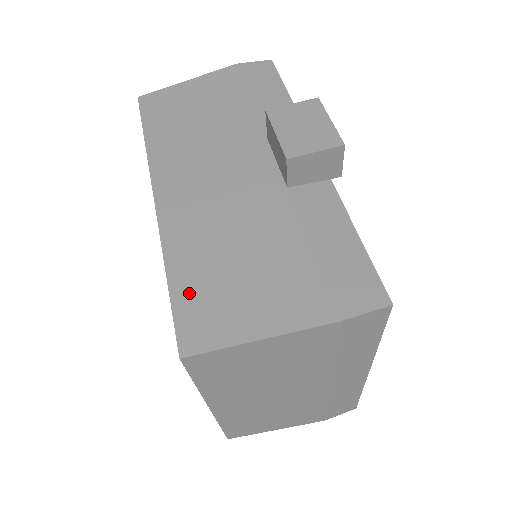
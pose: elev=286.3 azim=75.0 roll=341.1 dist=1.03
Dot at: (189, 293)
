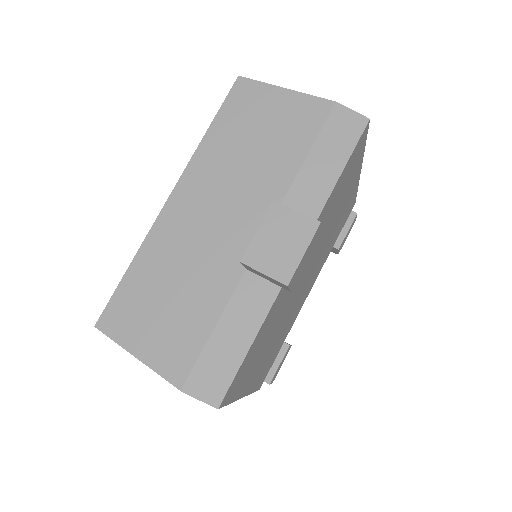
Dot at: (130, 290)
